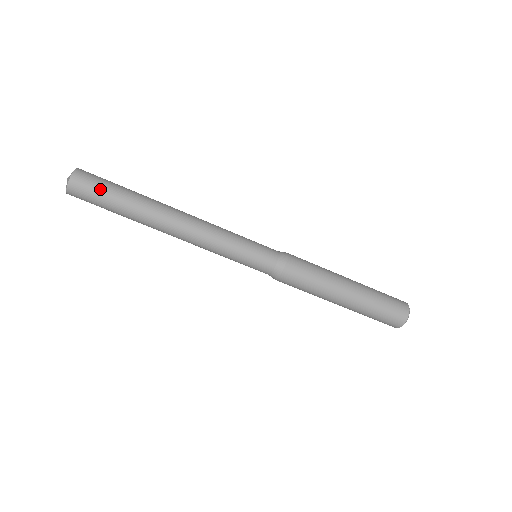
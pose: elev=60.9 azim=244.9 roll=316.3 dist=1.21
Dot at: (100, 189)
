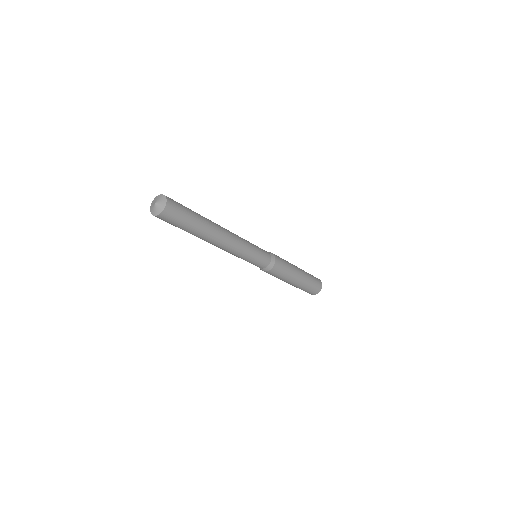
Dot at: (173, 225)
